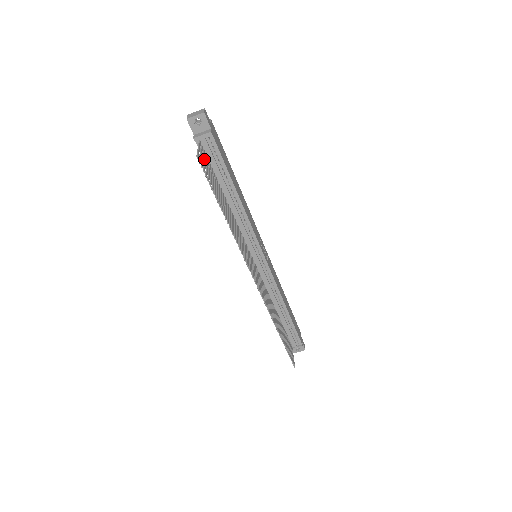
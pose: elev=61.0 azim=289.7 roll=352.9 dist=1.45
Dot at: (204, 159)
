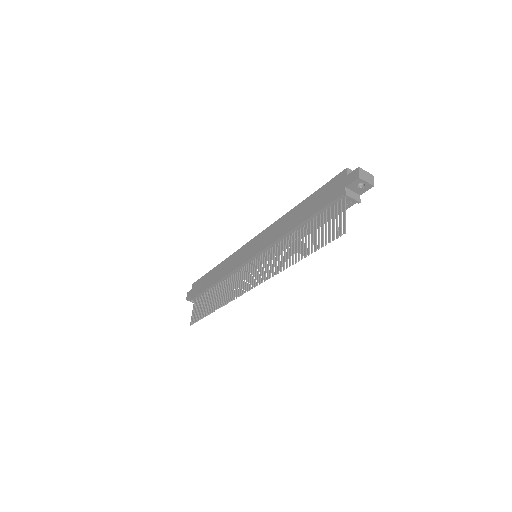
Dot at: (334, 215)
